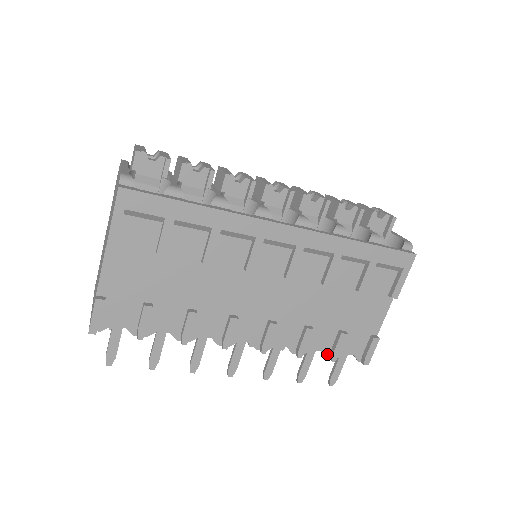
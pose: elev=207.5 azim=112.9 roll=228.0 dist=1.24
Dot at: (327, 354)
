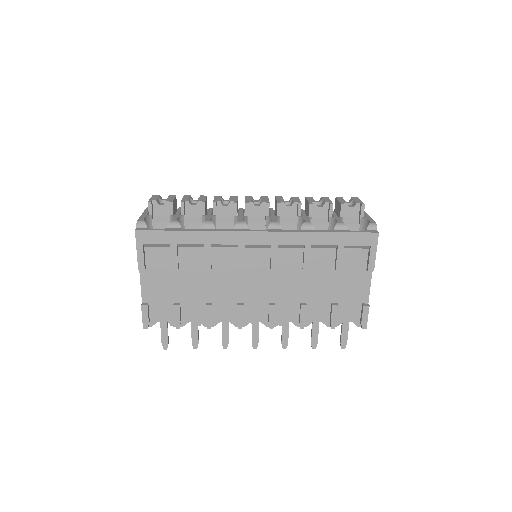
Dot at: (327, 324)
